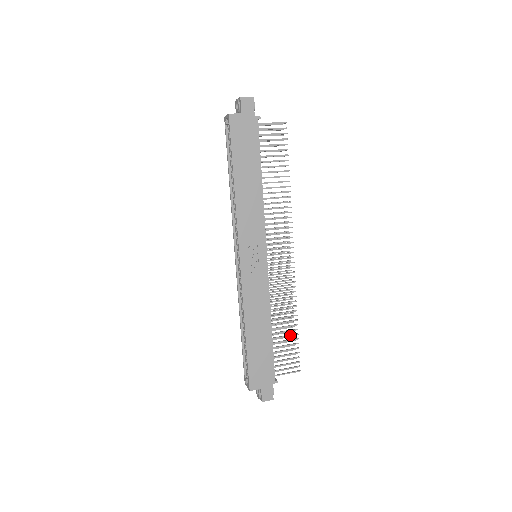
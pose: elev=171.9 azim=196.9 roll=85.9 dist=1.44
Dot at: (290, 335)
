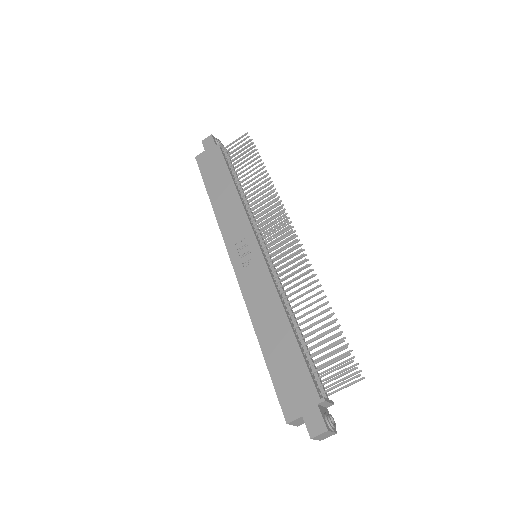
Dot at: (323, 326)
